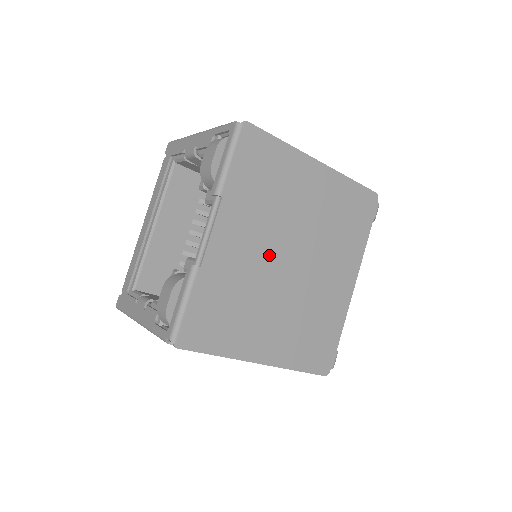
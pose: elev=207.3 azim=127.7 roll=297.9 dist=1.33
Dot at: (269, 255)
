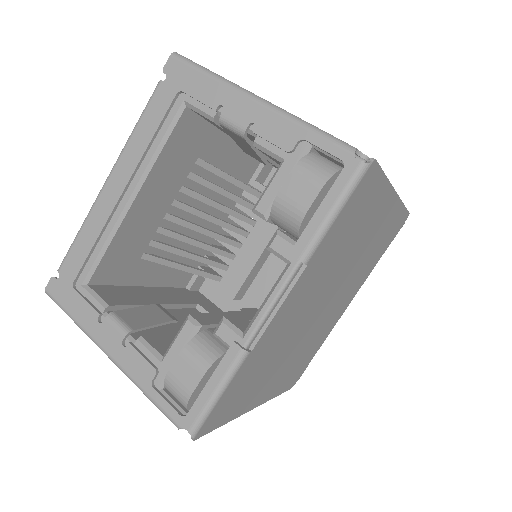
Dot at: (310, 309)
